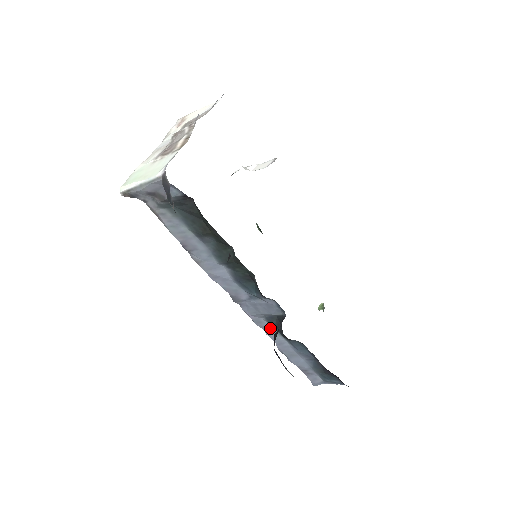
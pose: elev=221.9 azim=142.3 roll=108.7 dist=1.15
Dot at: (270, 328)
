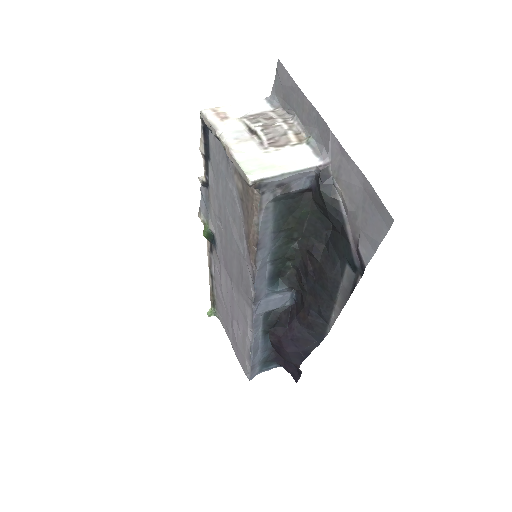
Dot at: (259, 326)
